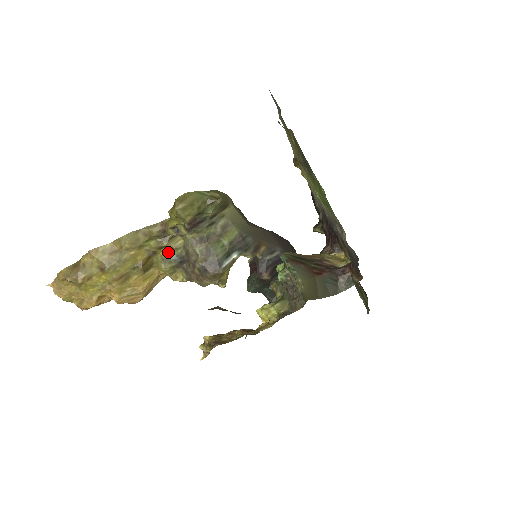
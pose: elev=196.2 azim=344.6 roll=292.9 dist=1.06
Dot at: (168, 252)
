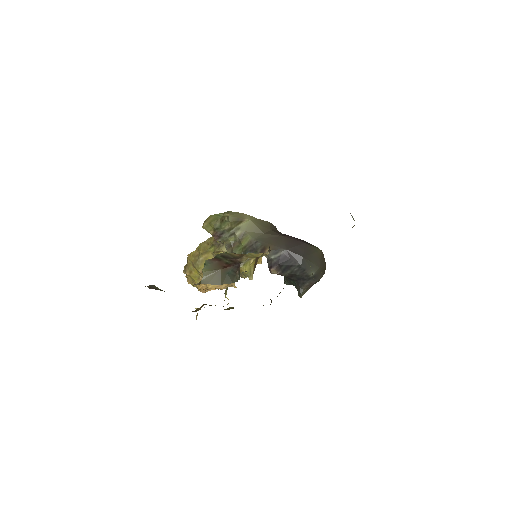
Dot at: occluded
